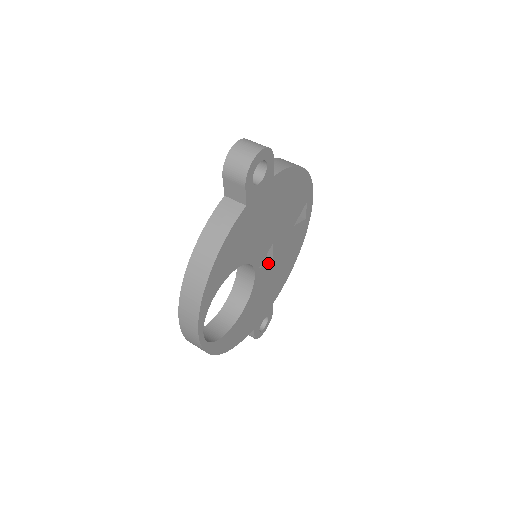
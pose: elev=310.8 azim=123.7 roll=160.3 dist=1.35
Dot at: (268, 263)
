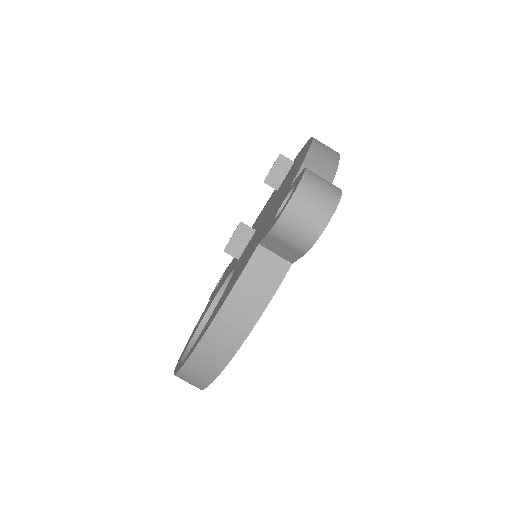
Dot at: occluded
